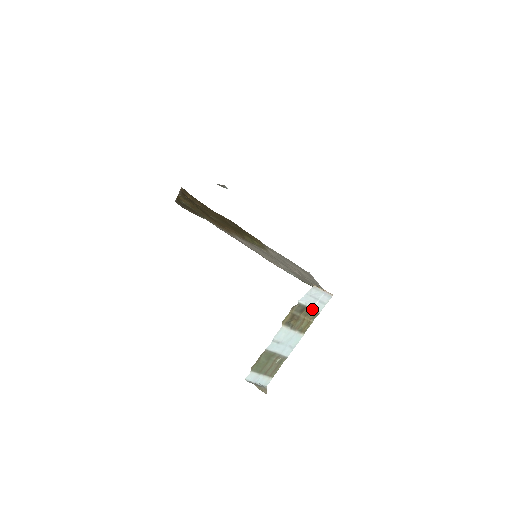
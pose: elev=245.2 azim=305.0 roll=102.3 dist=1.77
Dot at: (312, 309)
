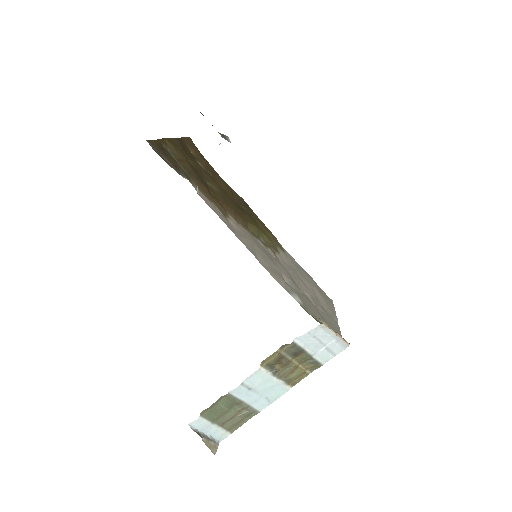
Dot at: (312, 356)
